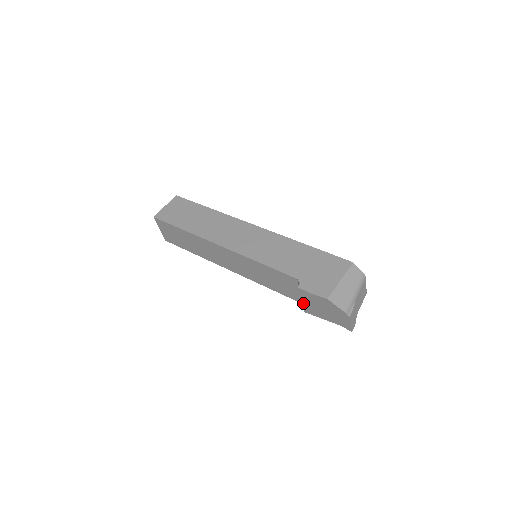
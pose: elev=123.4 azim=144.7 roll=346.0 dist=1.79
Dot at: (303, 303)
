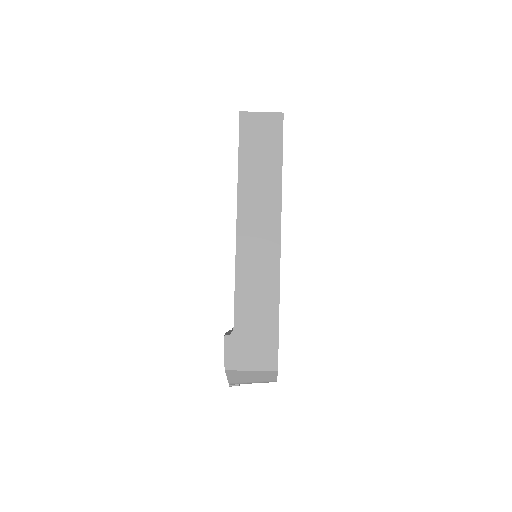
Dot at: occluded
